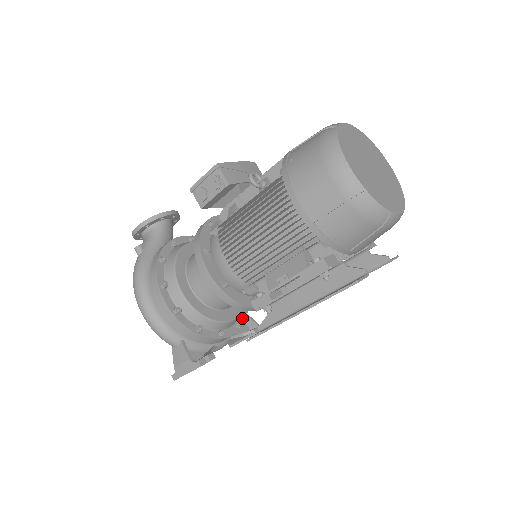
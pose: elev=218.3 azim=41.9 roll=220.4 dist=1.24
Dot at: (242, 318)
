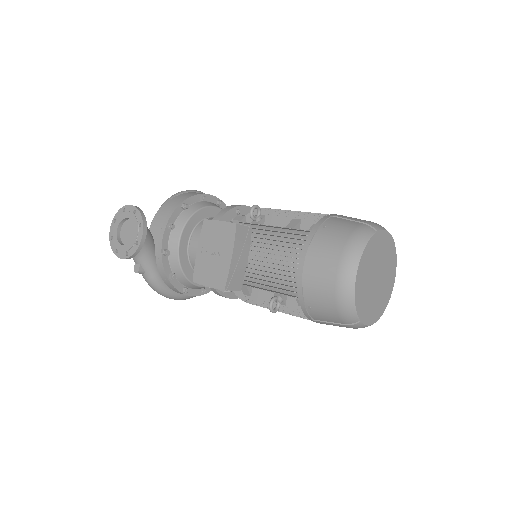
Dot at: occluded
